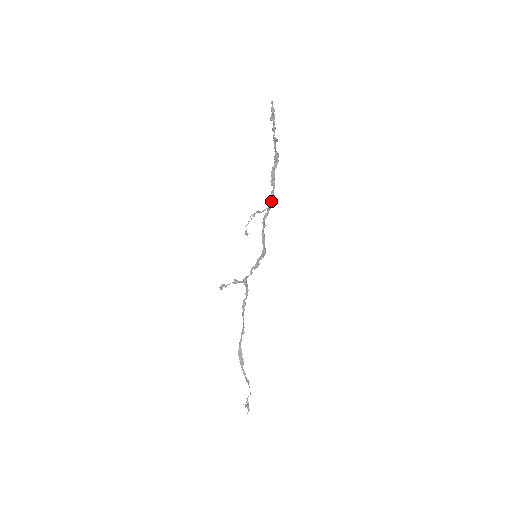
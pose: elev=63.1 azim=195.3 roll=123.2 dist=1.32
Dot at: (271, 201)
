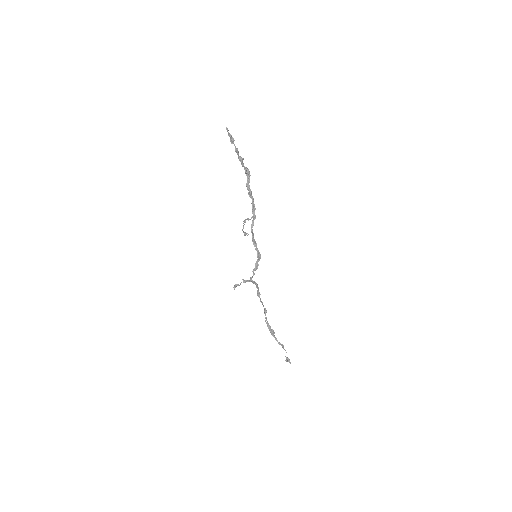
Dot at: (253, 211)
